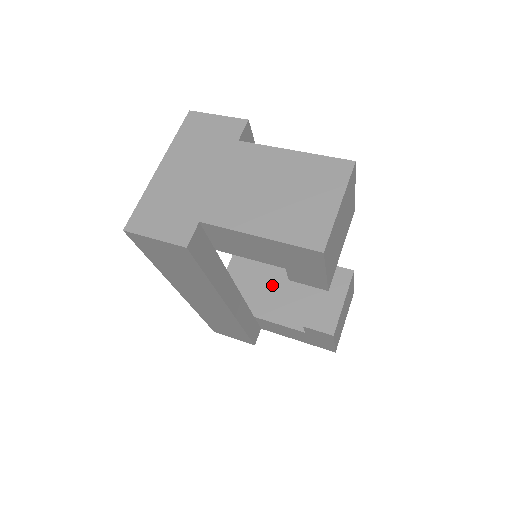
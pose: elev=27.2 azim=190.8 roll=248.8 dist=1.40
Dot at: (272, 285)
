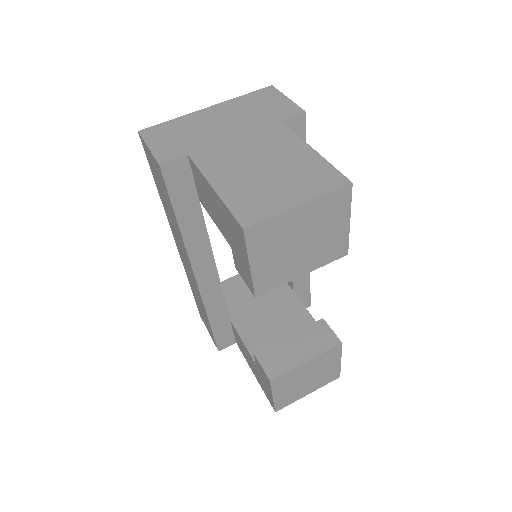
Dot at: (268, 307)
